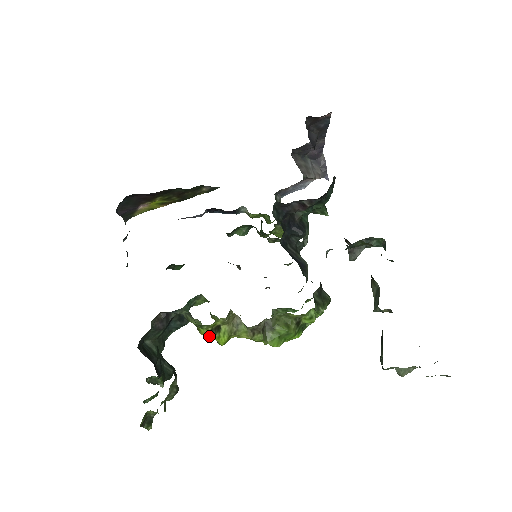
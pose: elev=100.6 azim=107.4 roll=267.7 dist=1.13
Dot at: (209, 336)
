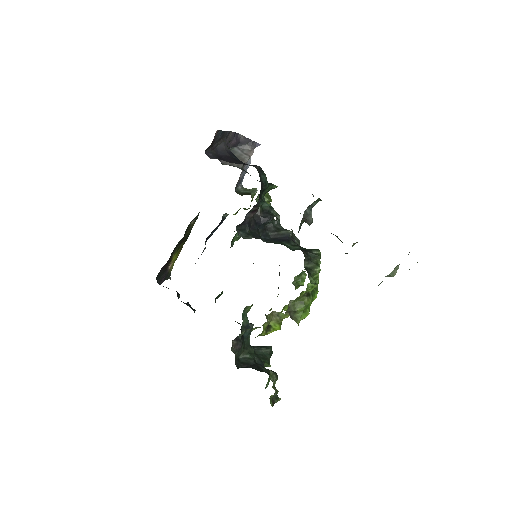
Dot at: occluded
